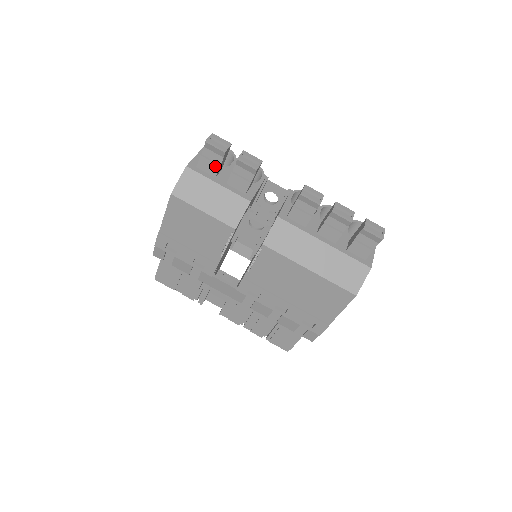
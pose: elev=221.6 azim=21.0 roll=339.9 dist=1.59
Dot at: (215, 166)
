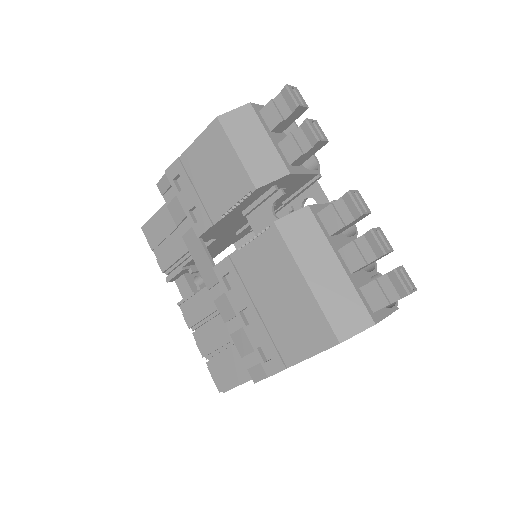
Dot at: (278, 118)
